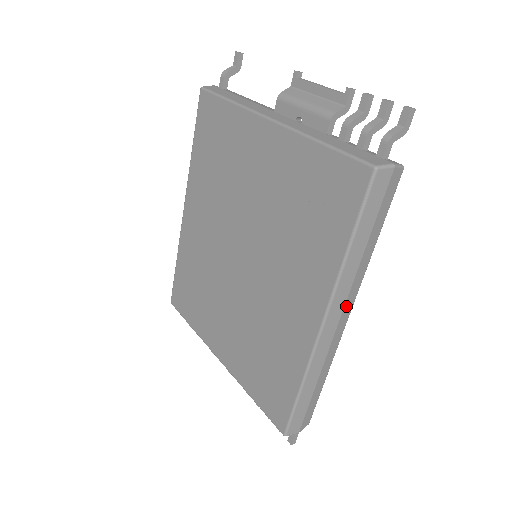
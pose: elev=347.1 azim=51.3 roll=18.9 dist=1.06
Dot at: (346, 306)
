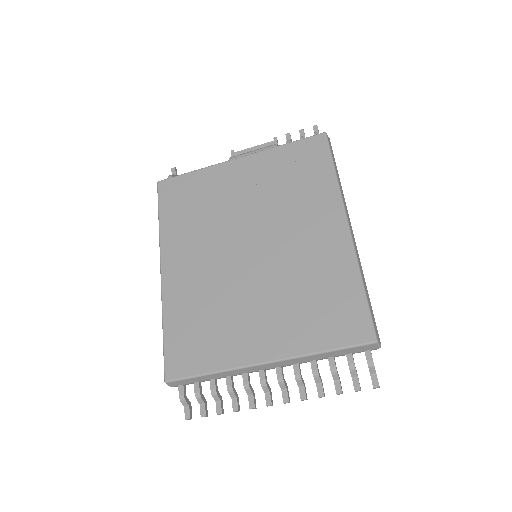
Dot at: occluded
